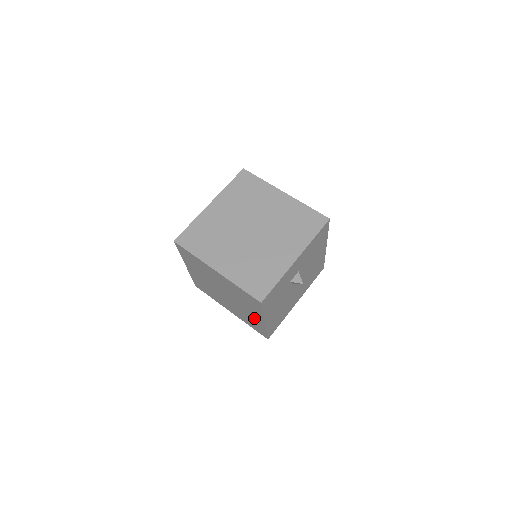
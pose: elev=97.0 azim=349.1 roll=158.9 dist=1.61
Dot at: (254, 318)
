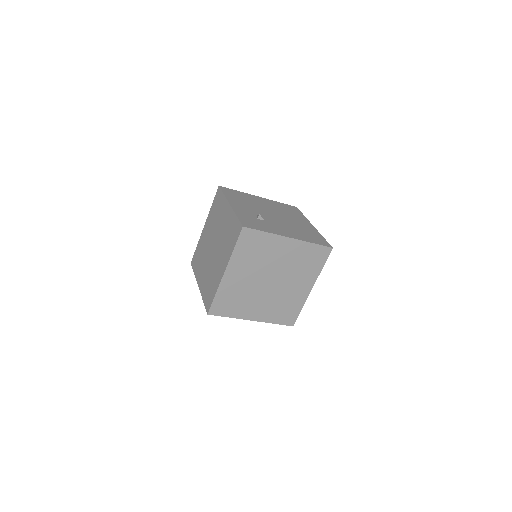
Dot at: occluded
